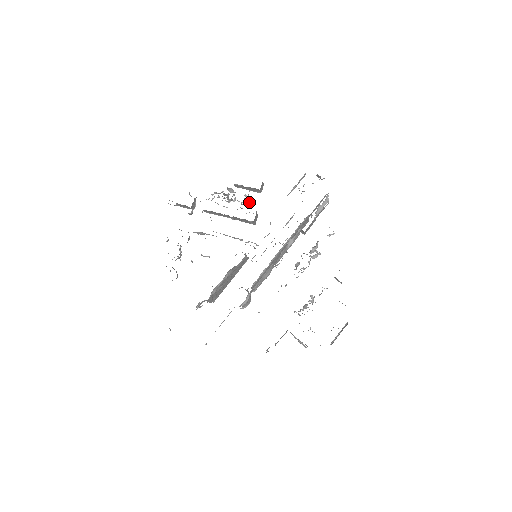
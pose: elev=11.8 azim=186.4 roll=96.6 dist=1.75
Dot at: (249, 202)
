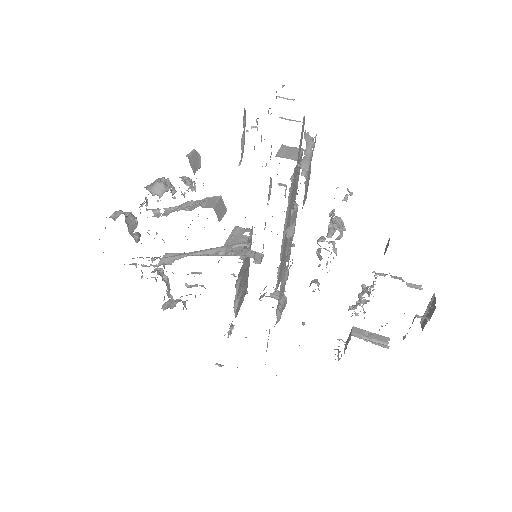
Dot at: occluded
